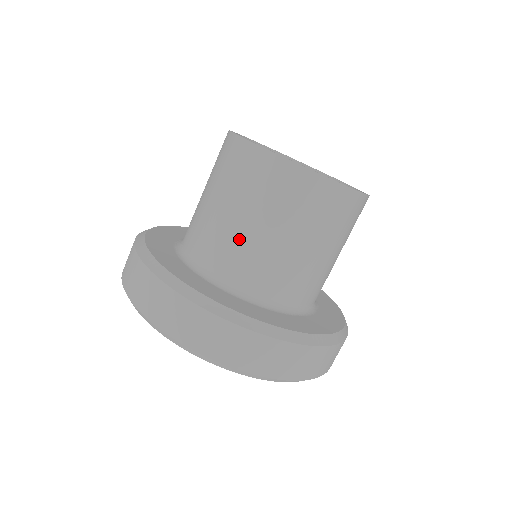
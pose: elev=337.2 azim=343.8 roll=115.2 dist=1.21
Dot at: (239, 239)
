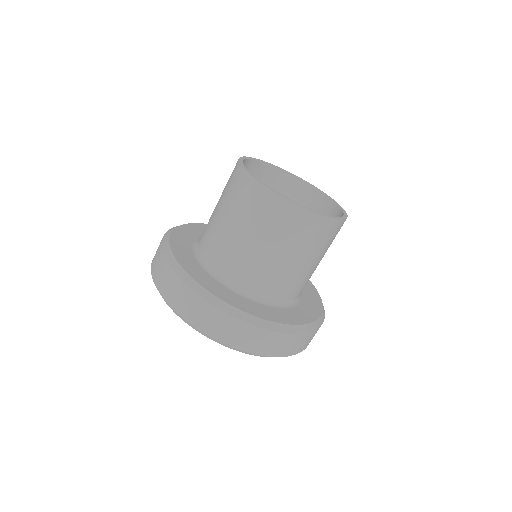
Dot at: (288, 273)
